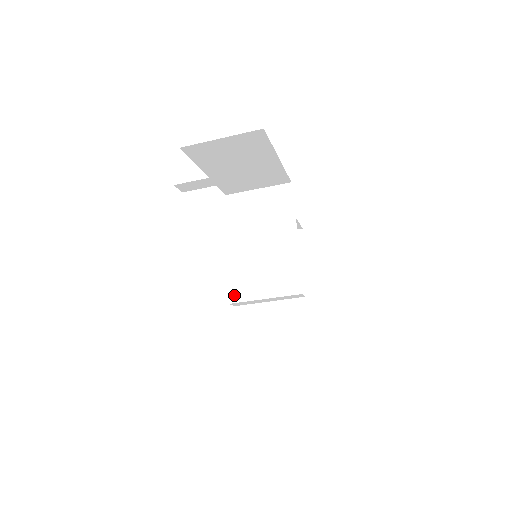
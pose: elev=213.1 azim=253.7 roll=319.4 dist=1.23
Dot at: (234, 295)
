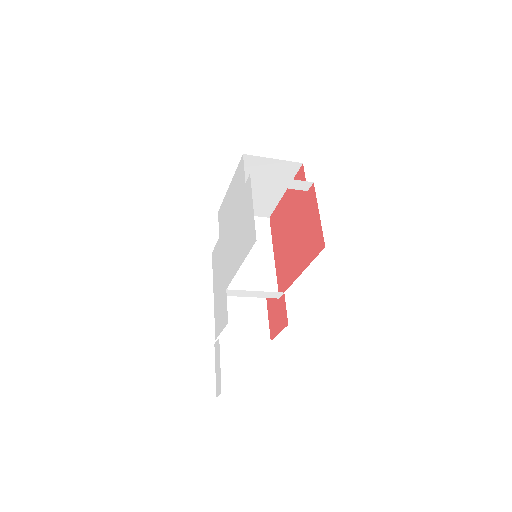
Dot at: (222, 287)
